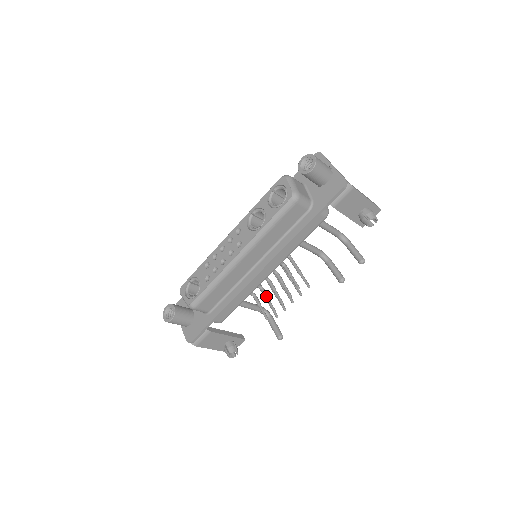
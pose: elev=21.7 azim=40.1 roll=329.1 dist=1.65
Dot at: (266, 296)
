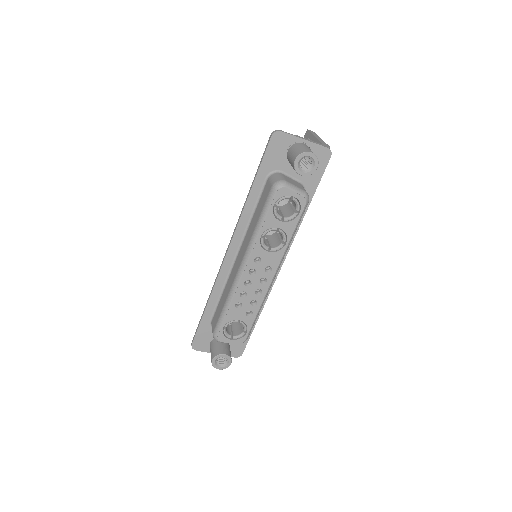
Dot at: occluded
